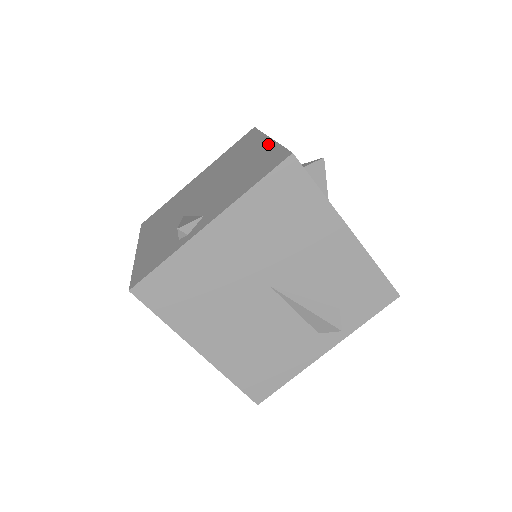
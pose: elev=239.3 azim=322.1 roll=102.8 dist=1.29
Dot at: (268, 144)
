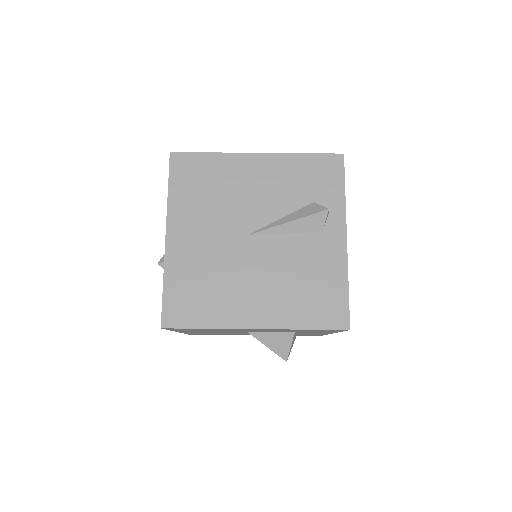
Dot at: occluded
